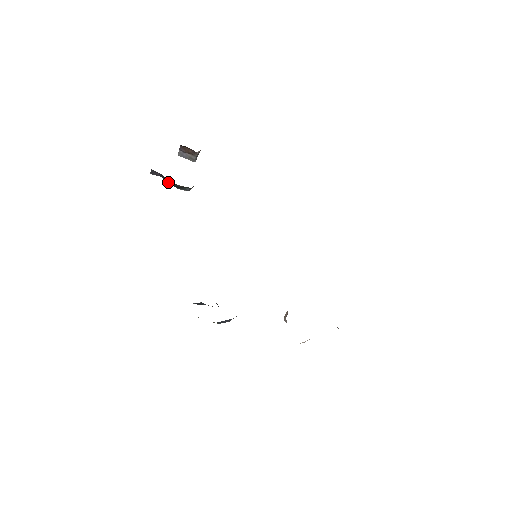
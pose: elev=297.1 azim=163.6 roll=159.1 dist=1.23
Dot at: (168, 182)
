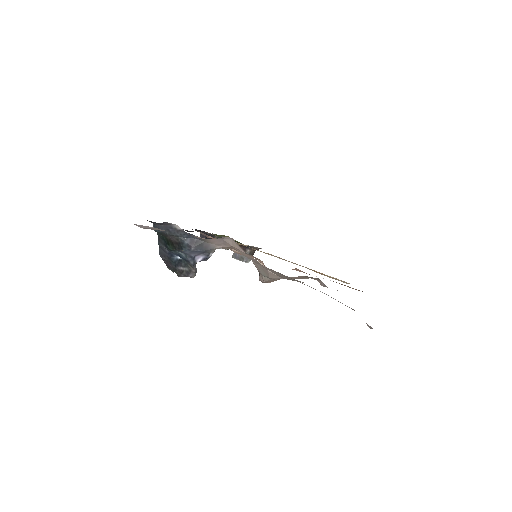
Dot at: occluded
